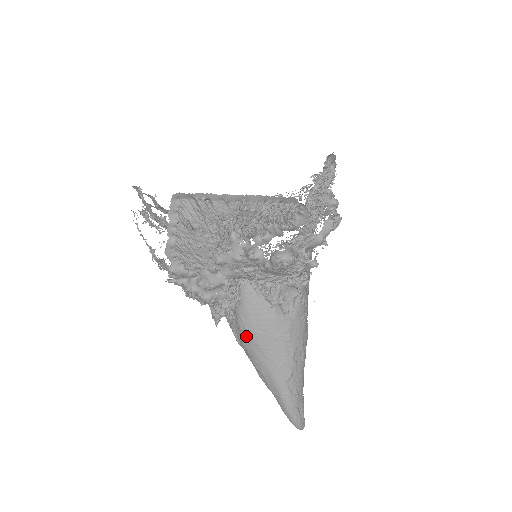
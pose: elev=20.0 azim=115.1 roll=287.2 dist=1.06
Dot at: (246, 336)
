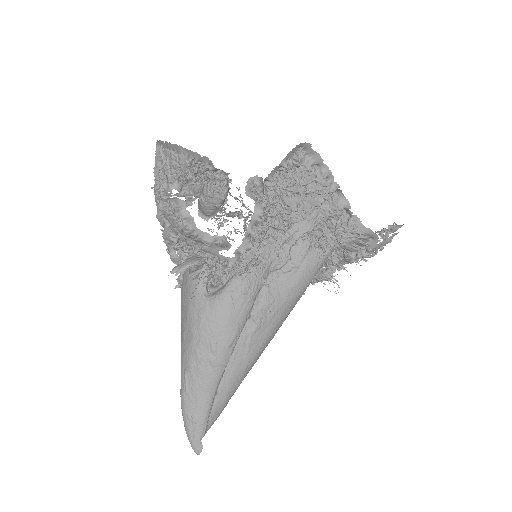
Dot at: (181, 306)
